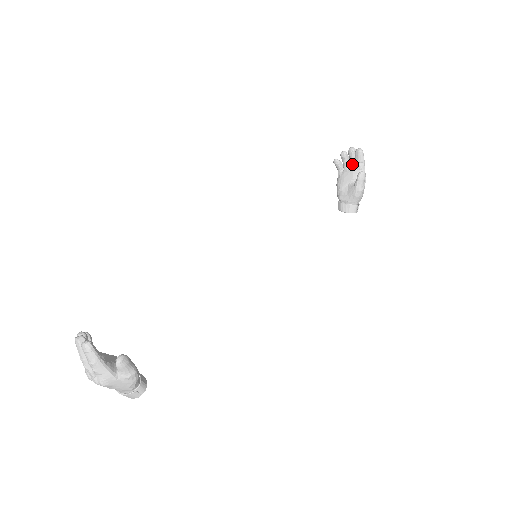
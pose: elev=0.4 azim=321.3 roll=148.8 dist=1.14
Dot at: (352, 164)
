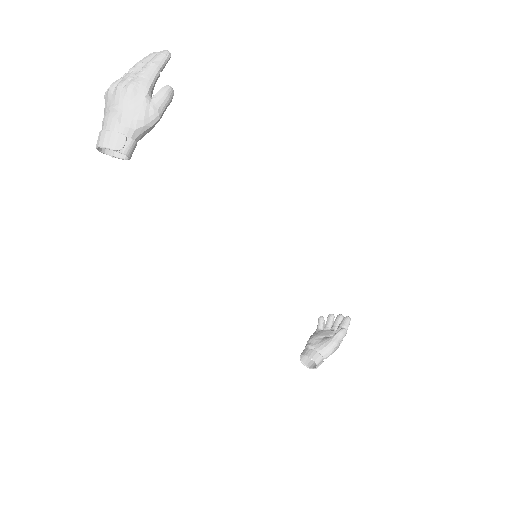
Dot at: (335, 327)
